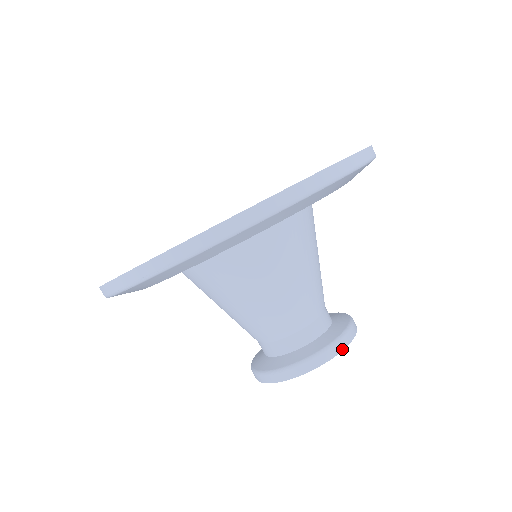
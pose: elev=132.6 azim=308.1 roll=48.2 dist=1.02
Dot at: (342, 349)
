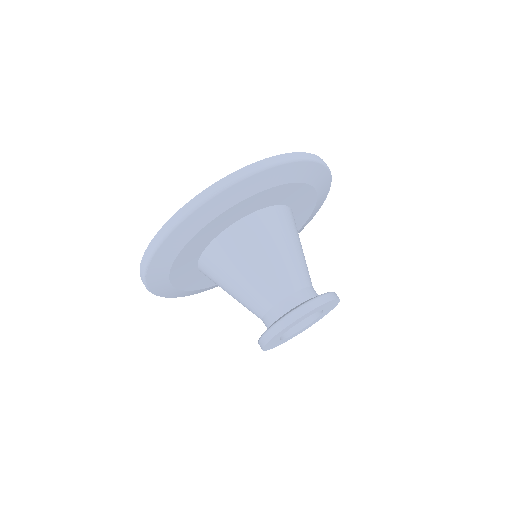
Dot at: (335, 298)
